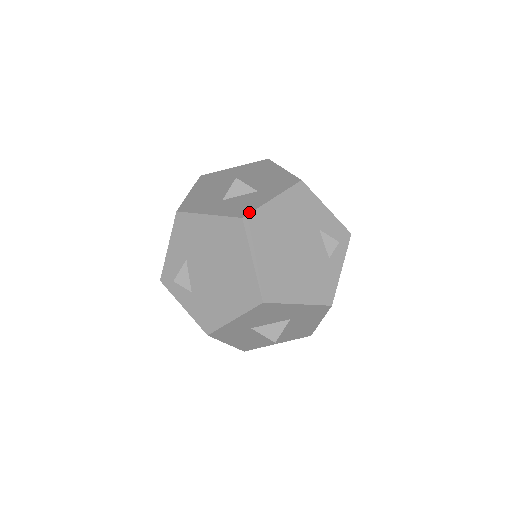
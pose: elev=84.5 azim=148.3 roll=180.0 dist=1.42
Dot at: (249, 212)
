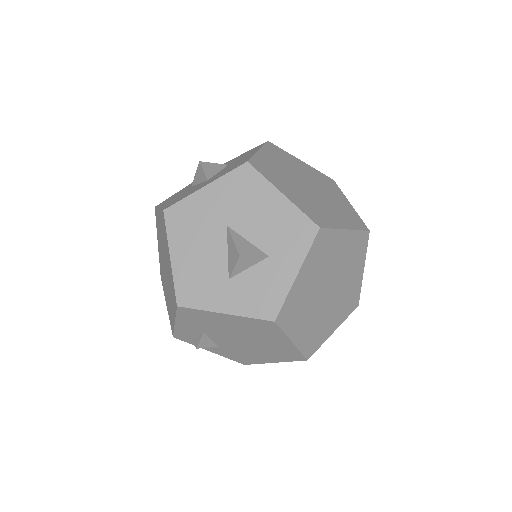
Dot at: (278, 309)
